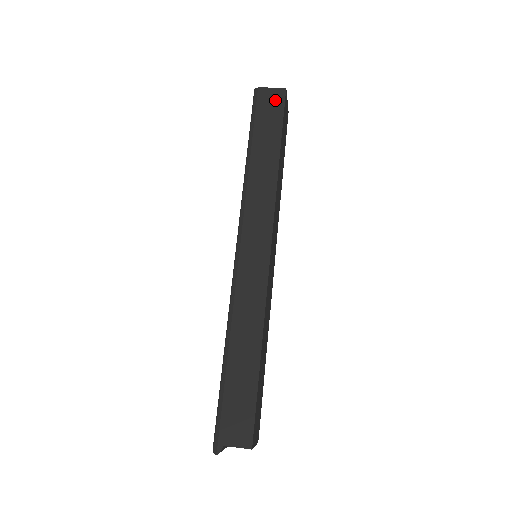
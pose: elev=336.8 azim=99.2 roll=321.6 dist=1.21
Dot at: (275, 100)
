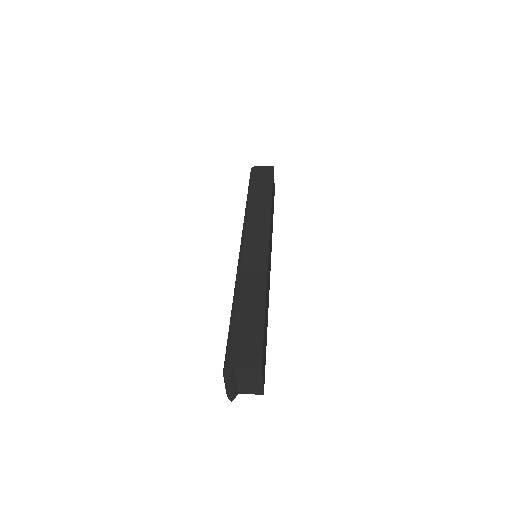
Dot at: (266, 171)
